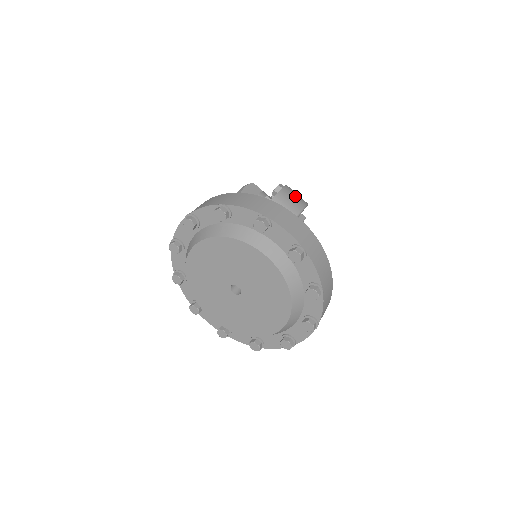
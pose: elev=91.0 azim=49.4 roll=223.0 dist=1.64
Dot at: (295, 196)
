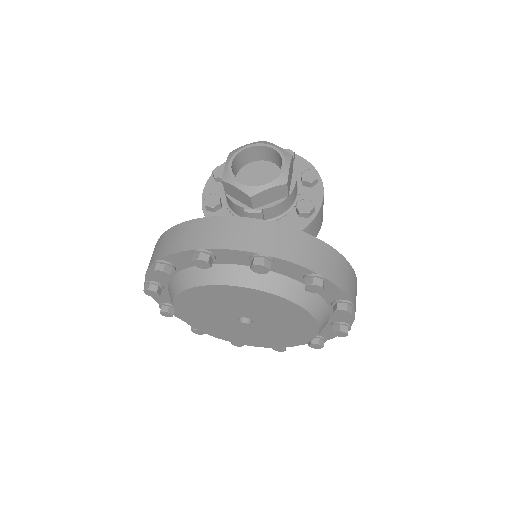
Dot at: occluded
